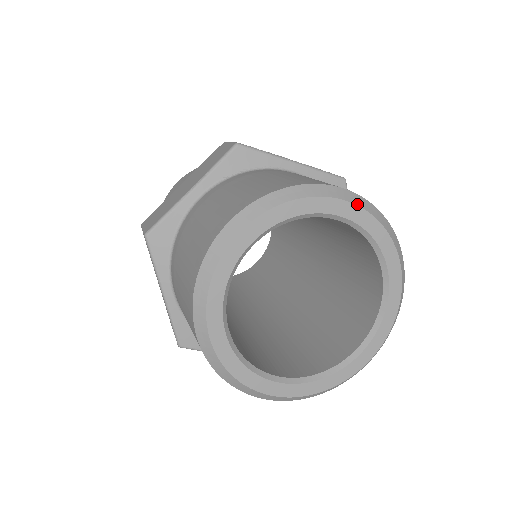
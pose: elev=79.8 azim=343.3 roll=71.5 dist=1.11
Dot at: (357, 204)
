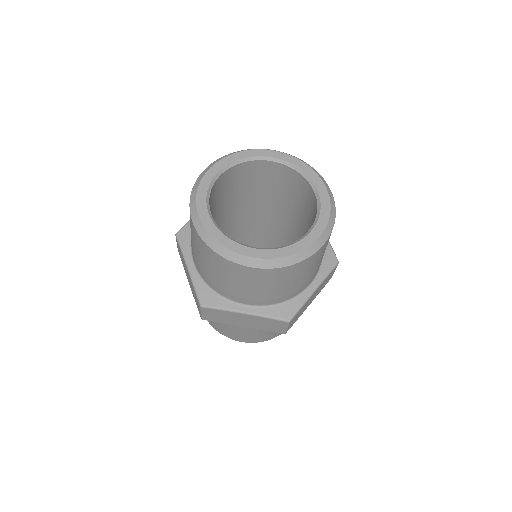
Dot at: (328, 191)
